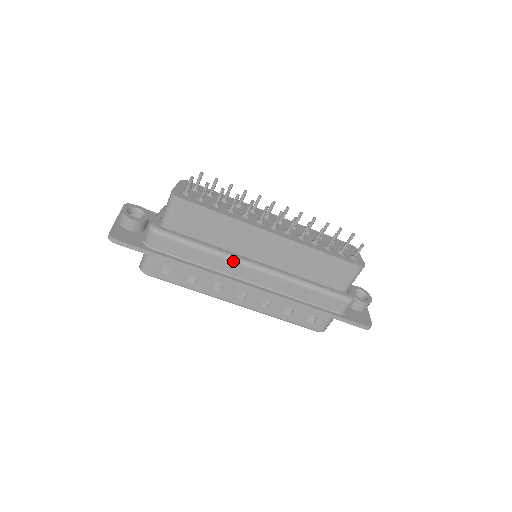
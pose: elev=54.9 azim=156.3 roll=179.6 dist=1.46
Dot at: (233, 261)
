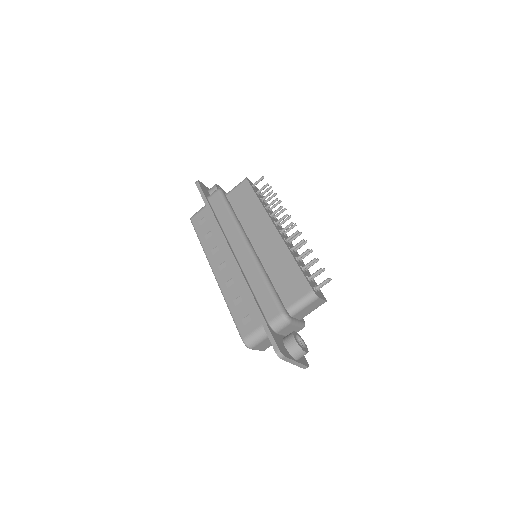
Dot at: (238, 230)
